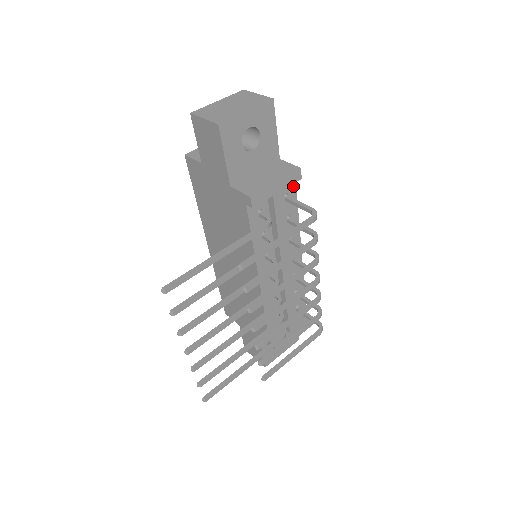
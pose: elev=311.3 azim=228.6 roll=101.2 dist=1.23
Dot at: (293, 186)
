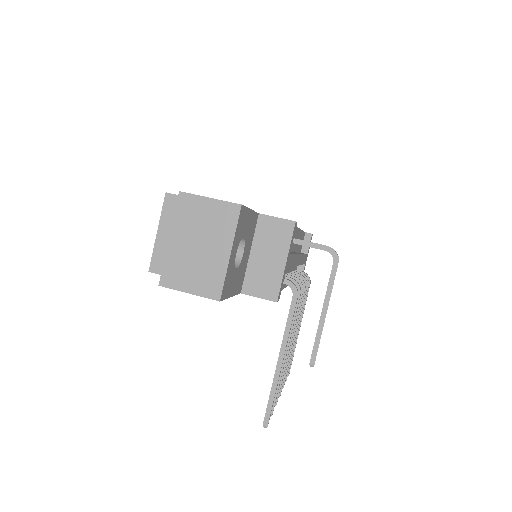
Dot at: occluded
